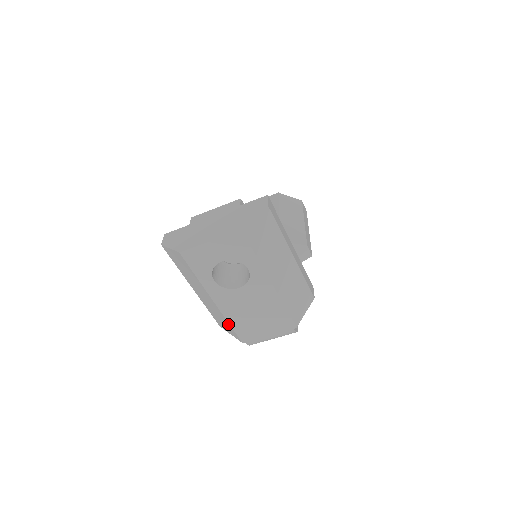
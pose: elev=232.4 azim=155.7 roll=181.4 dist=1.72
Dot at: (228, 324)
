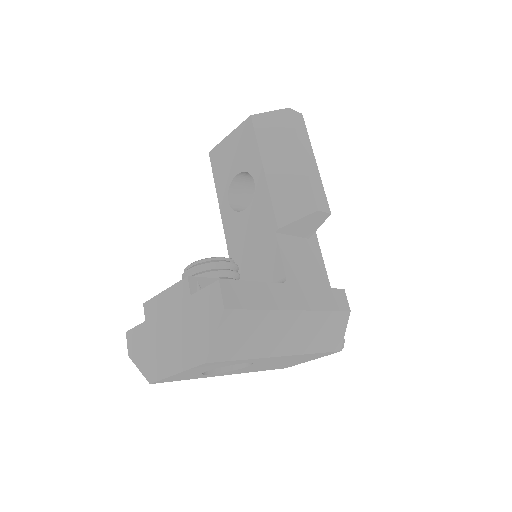
Dot at: occluded
